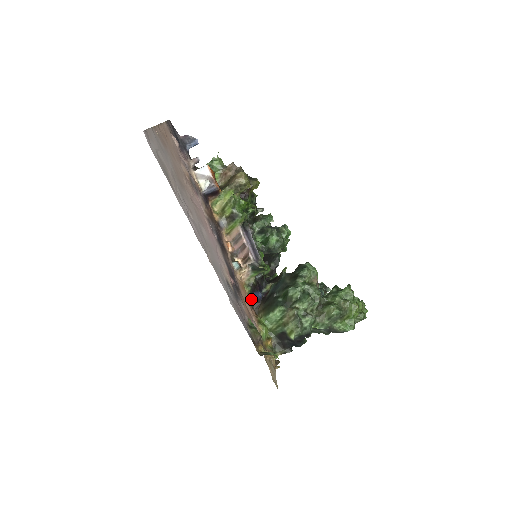
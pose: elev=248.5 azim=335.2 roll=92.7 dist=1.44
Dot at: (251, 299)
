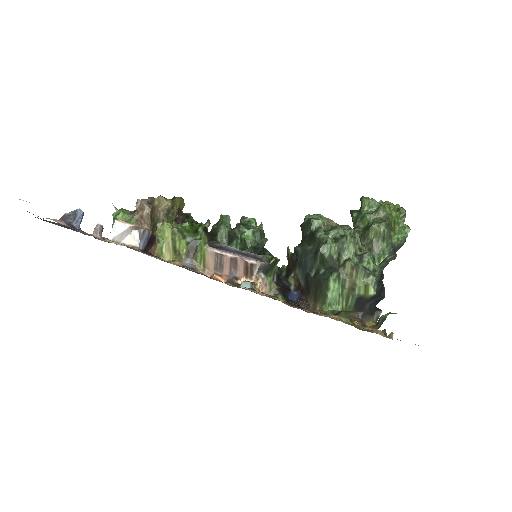
Dot at: (293, 304)
